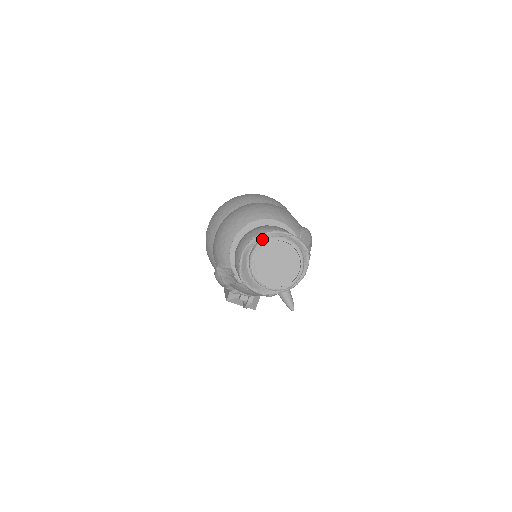
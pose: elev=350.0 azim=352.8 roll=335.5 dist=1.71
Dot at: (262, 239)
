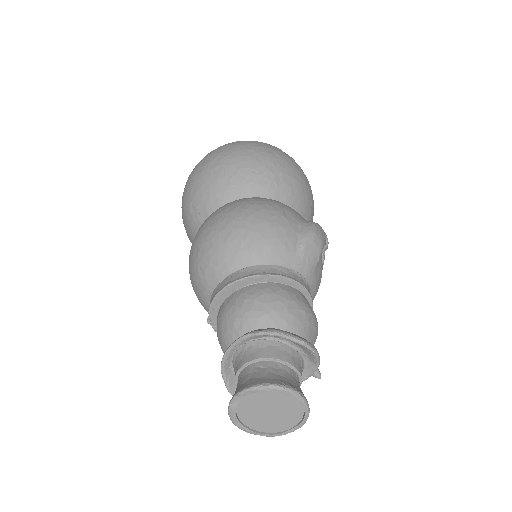
Dot at: (241, 345)
